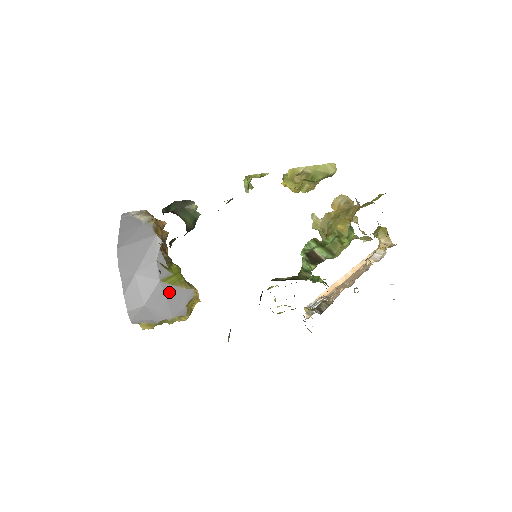
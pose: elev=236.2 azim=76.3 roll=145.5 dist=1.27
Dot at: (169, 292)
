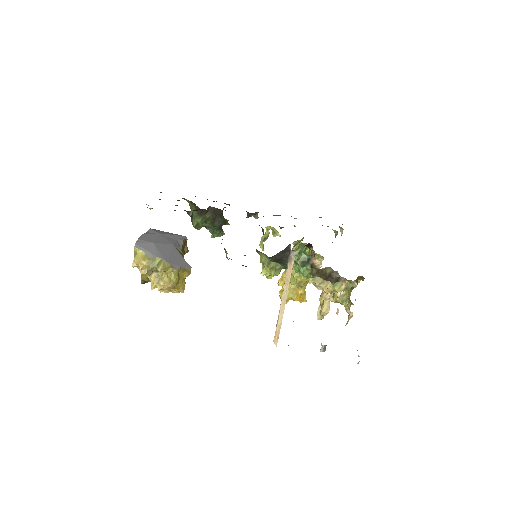
Dot at: (175, 253)
